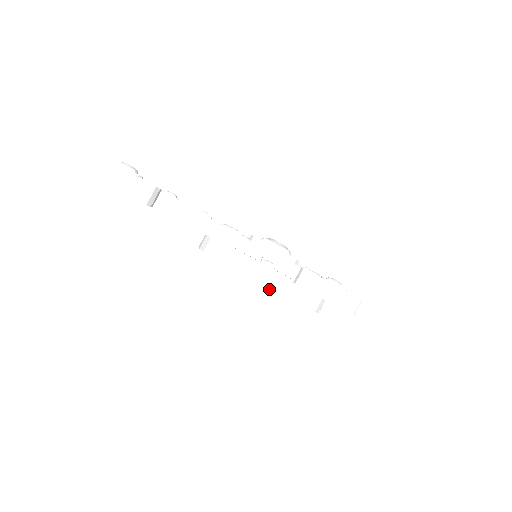
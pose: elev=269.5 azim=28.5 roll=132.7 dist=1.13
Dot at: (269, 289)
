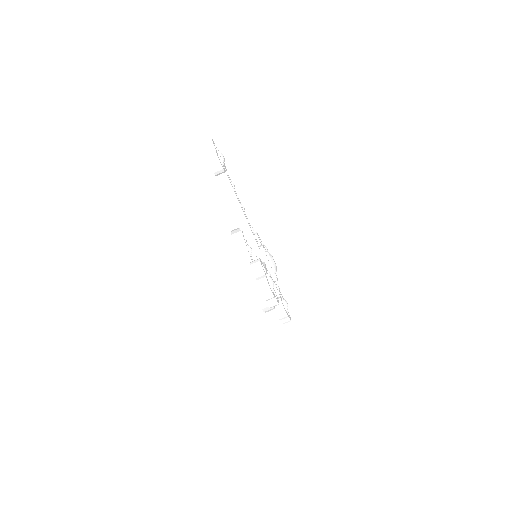
Dot at: (239, 259)
